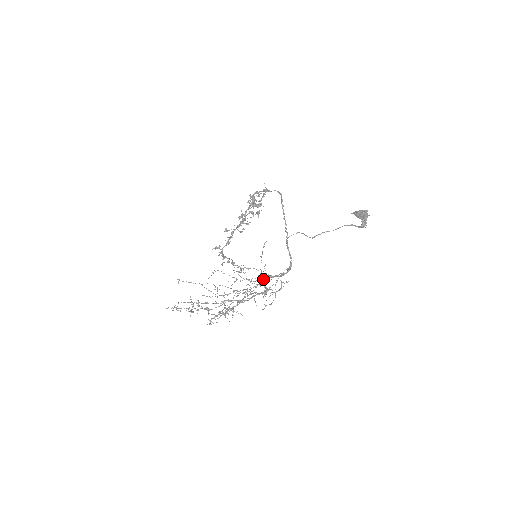
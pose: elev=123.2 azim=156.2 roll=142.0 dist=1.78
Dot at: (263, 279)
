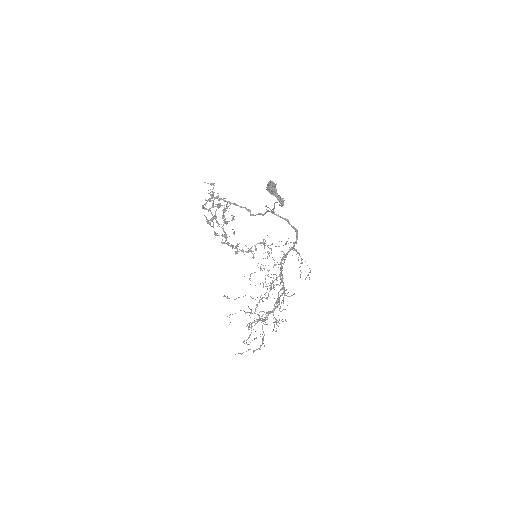
Dot at: (281, 266)
